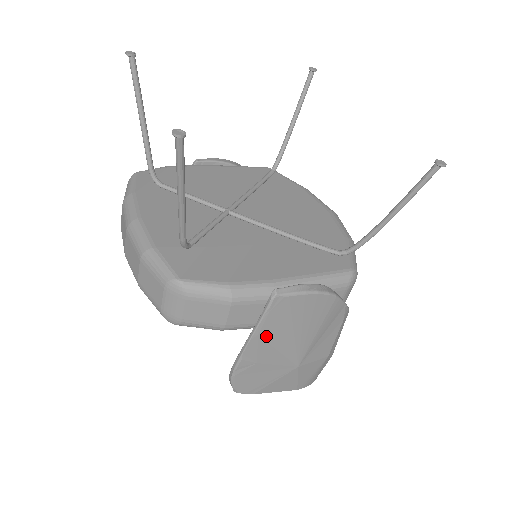
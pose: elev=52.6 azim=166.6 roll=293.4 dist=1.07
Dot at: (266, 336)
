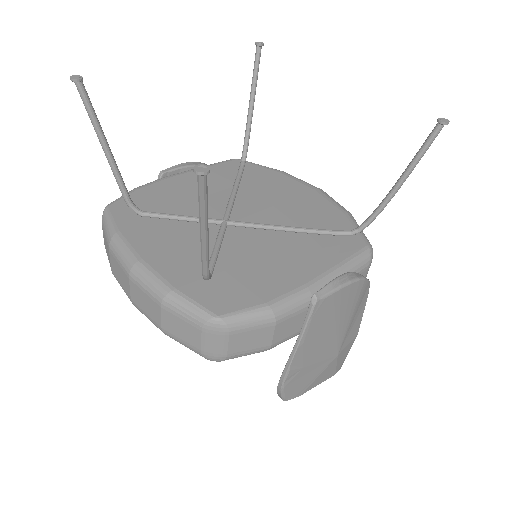
Dot at: (310, 341)
